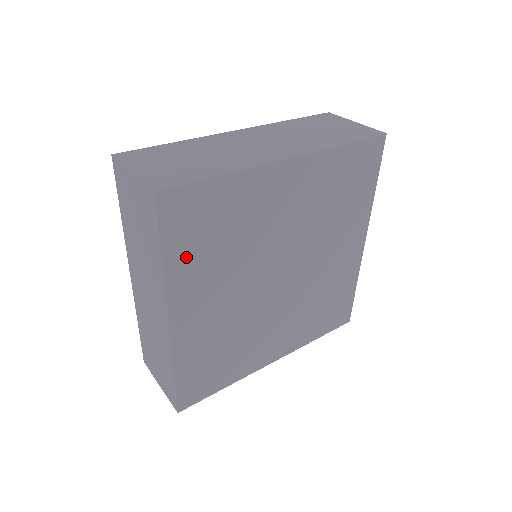
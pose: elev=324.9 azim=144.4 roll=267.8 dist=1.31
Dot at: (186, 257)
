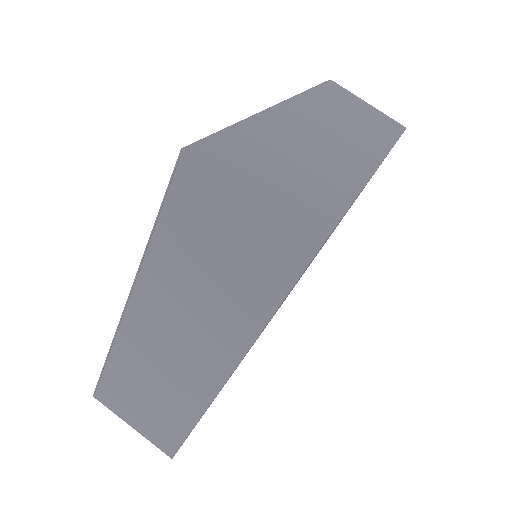
Dot at: (280, 305)
